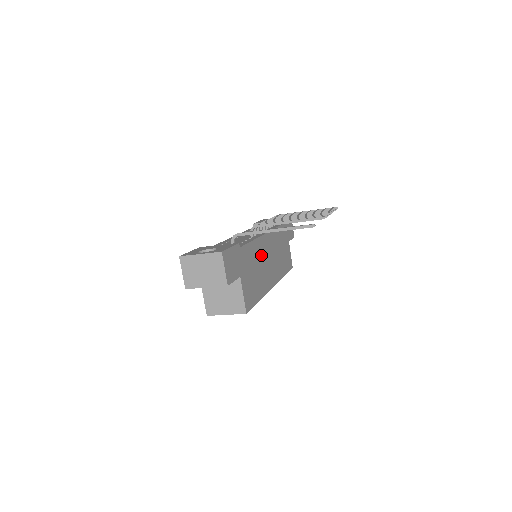
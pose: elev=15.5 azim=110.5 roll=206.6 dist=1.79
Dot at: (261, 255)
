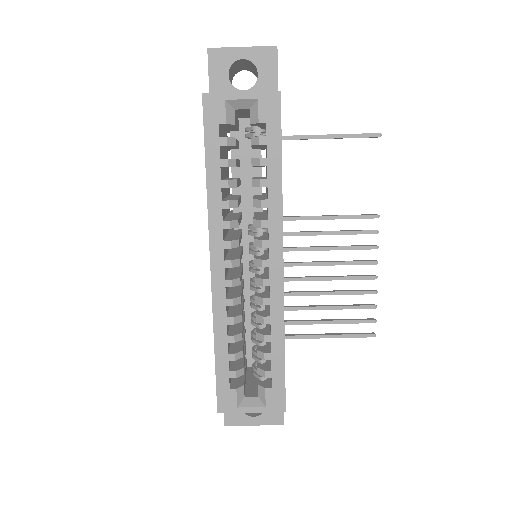
Dot at: occluded
